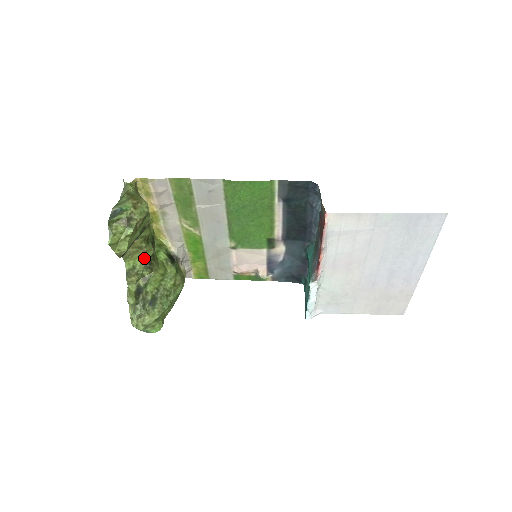
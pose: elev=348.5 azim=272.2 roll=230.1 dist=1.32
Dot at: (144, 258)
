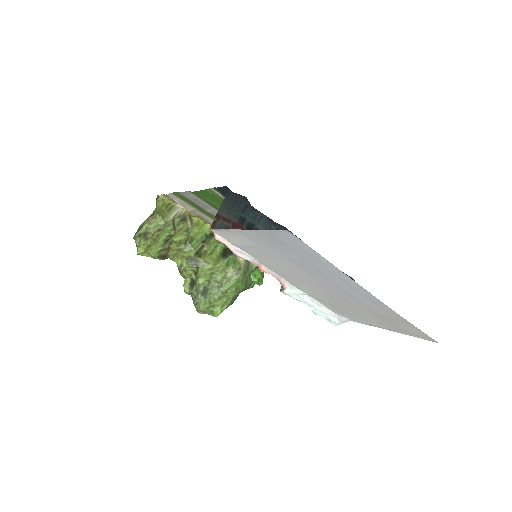
Dot at: (188, 257)
